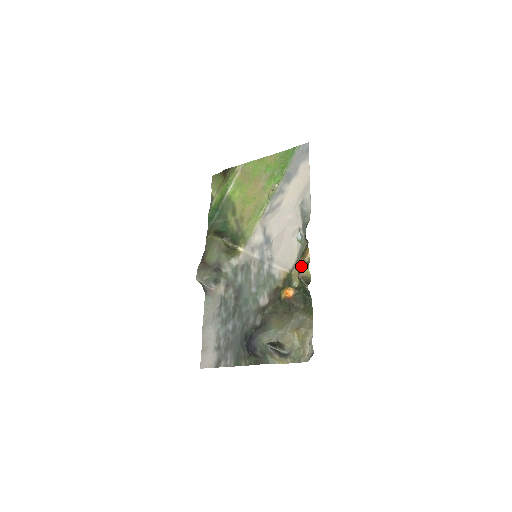
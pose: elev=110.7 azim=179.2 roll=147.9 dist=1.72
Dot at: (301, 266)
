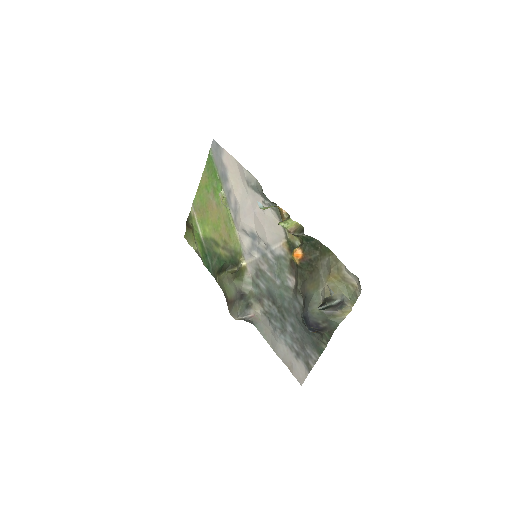
Dot at: (283, 224)
